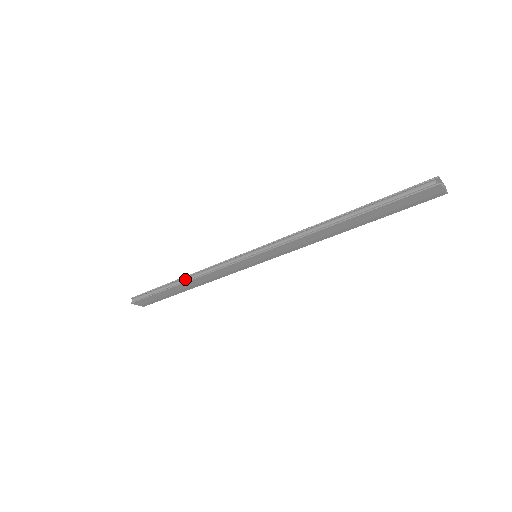
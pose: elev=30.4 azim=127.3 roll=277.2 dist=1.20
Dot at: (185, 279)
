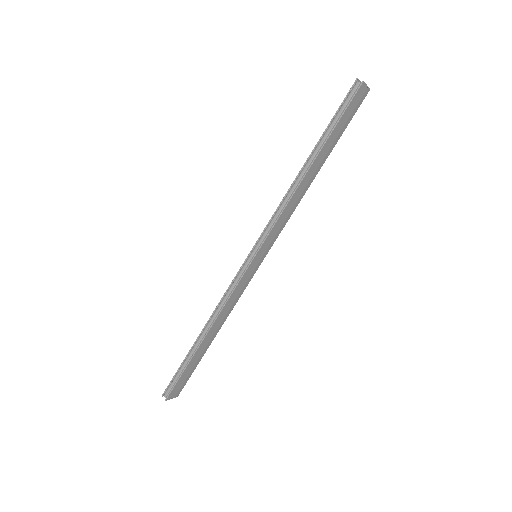
Dot at: (205, 330)
